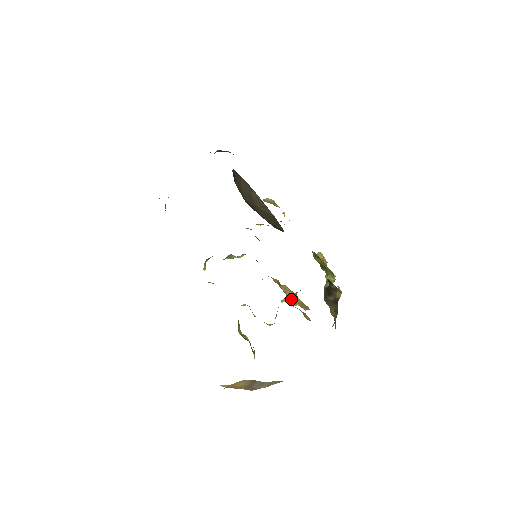
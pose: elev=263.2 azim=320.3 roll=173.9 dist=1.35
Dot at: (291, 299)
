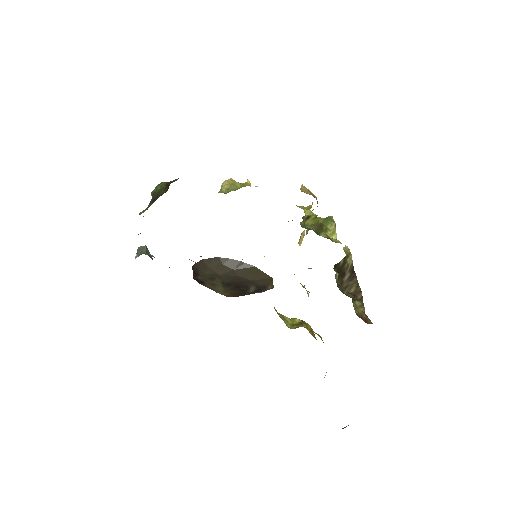
Dot at: (310, 268)
